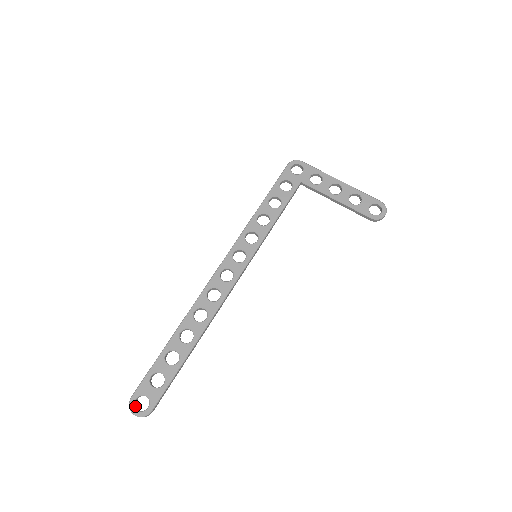
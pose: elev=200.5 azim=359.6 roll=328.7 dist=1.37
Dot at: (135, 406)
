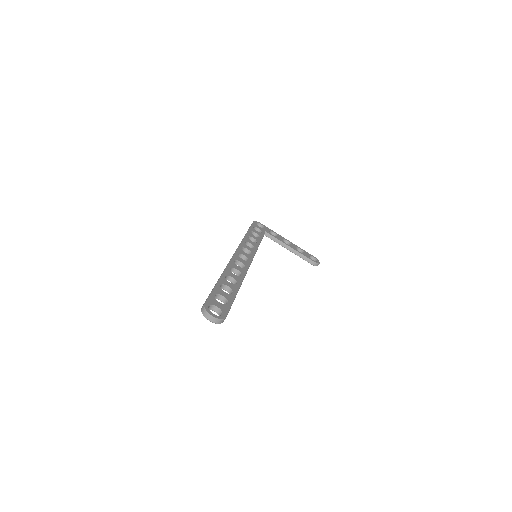
Dot at: (209, 312)
